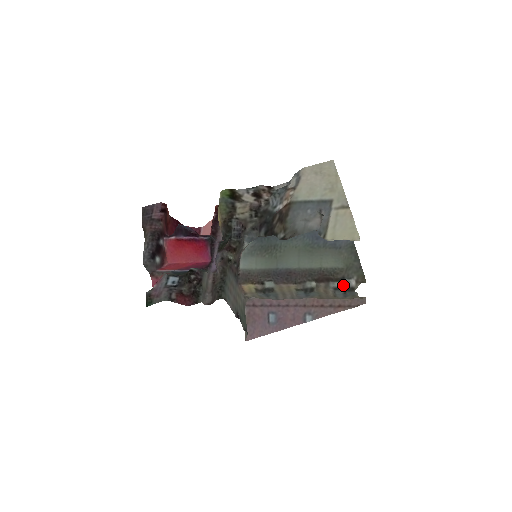
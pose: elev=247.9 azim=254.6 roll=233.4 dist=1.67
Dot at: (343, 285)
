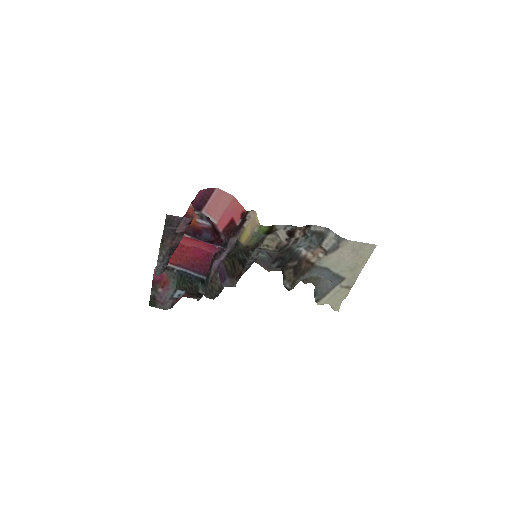
Dot at: occluded
